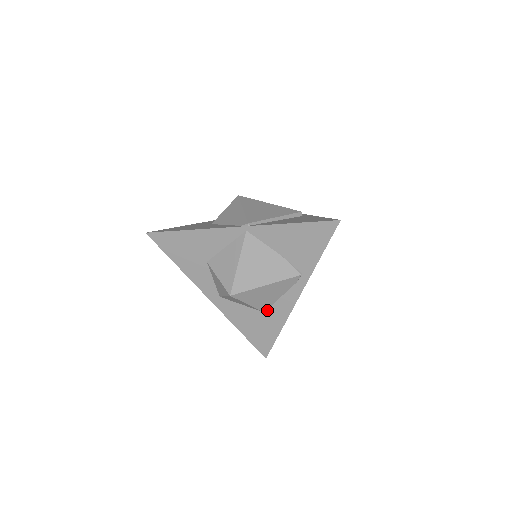
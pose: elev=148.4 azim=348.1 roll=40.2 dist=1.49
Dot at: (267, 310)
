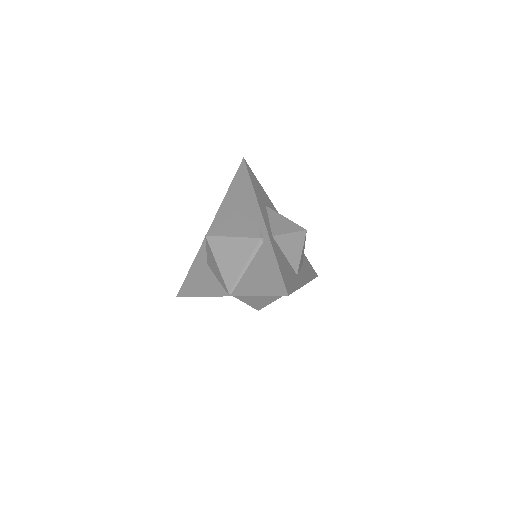
Dot at: occluded
